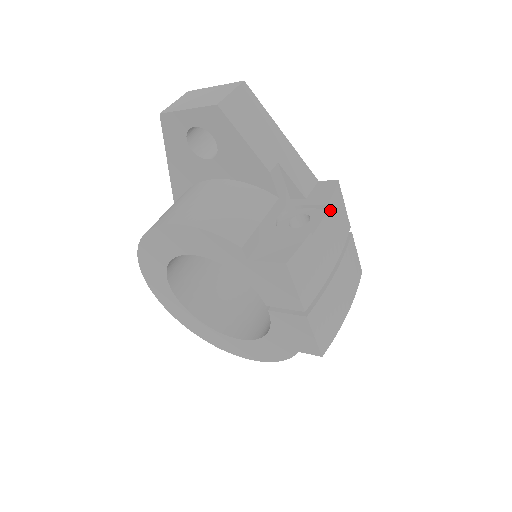
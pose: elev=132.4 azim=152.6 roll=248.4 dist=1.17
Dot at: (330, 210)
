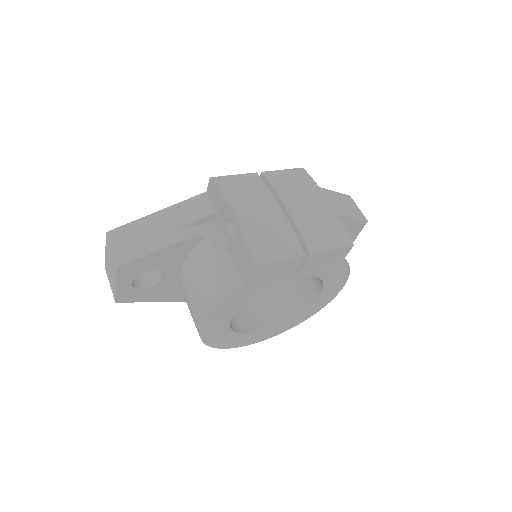
Dot at: (230, 199)
